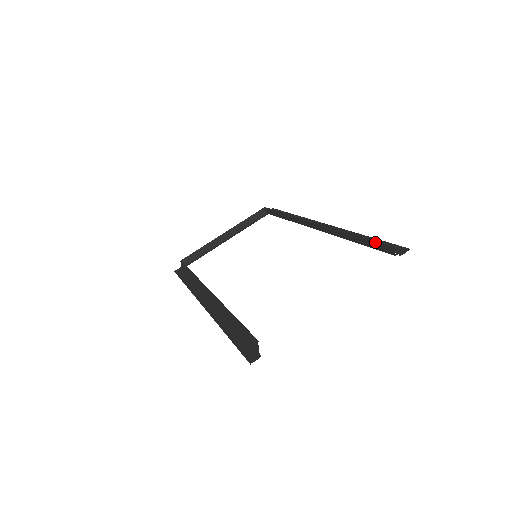
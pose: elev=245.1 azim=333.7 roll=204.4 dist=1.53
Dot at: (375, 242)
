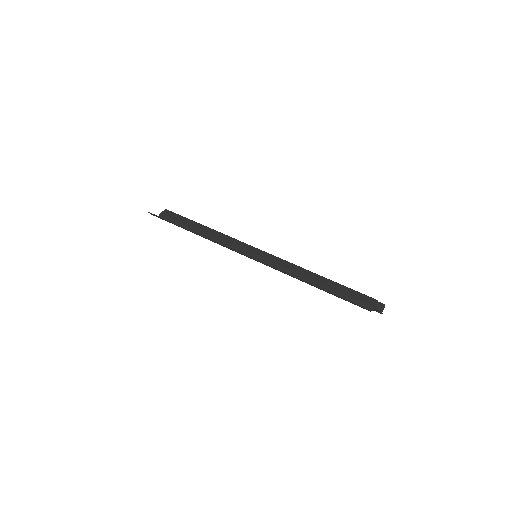
Dot at: occluded
